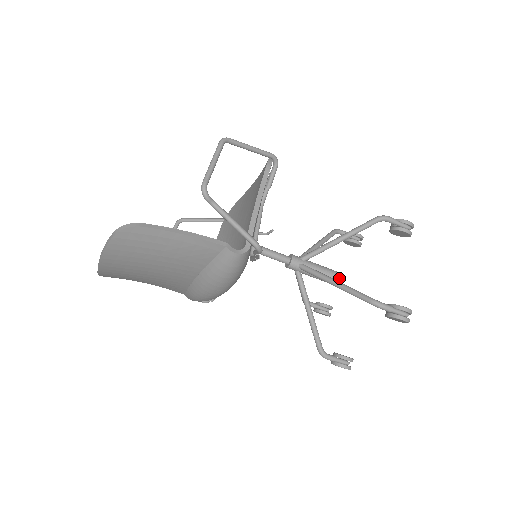
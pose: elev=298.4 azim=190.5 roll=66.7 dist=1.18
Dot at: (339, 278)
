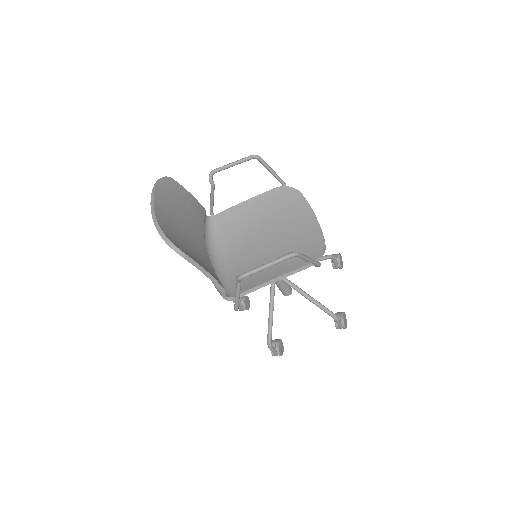
Dot at: (286, 294)
